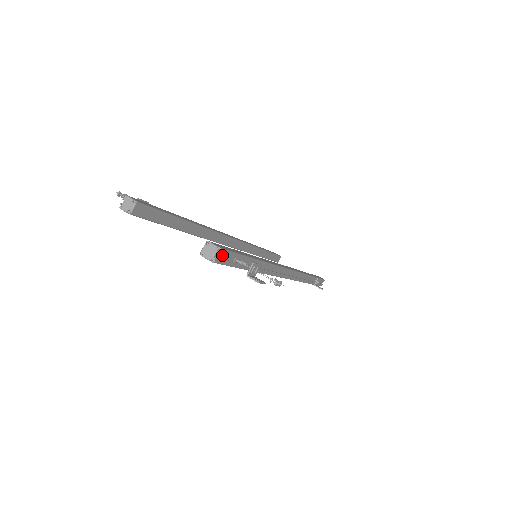
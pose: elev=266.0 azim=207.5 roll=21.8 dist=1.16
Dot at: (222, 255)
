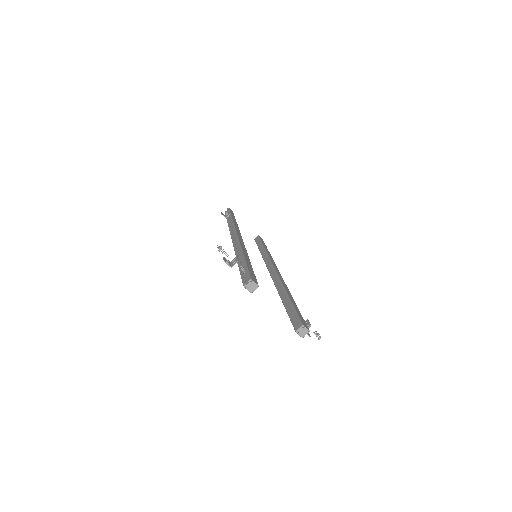
Dot at: occluded
